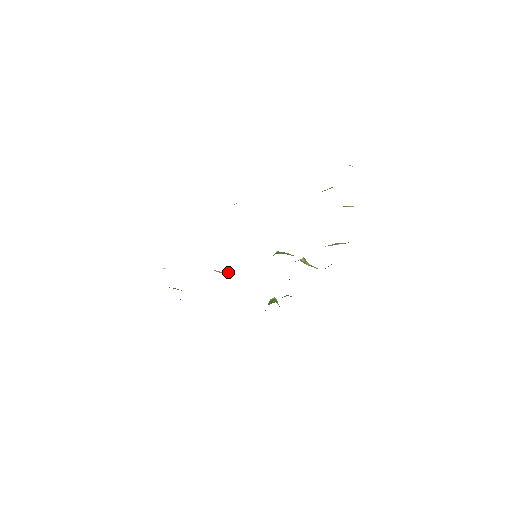
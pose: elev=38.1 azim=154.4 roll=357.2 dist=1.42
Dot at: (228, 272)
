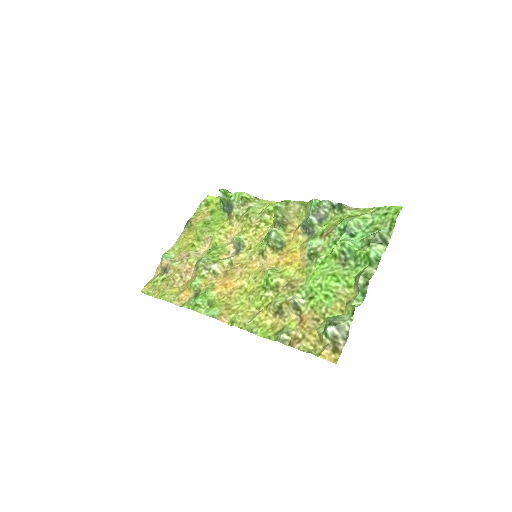
Dot at: (227, 265)
